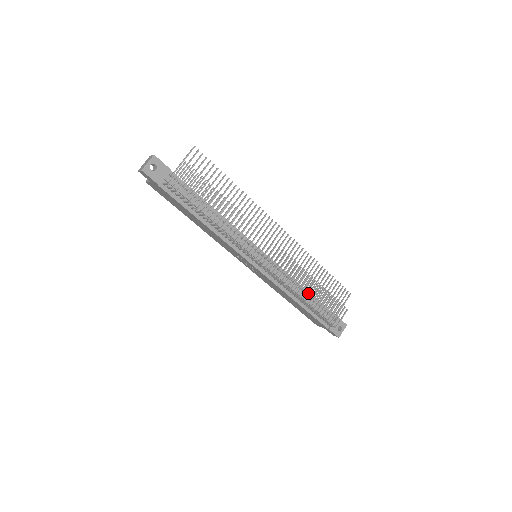
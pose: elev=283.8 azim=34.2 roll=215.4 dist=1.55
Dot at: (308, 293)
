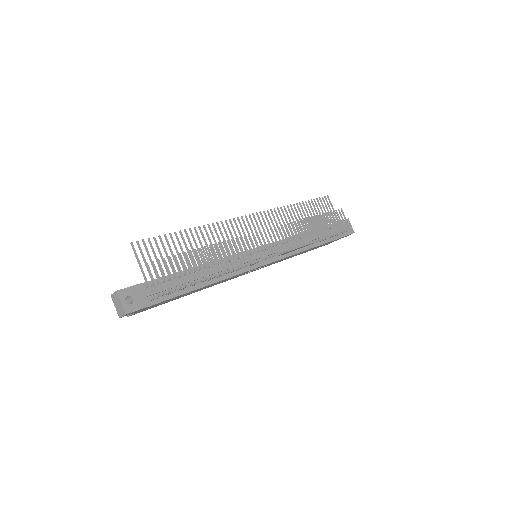
Dot at: (311, 232)
